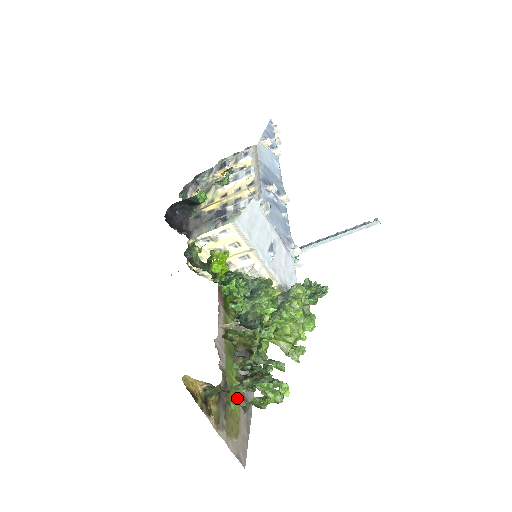
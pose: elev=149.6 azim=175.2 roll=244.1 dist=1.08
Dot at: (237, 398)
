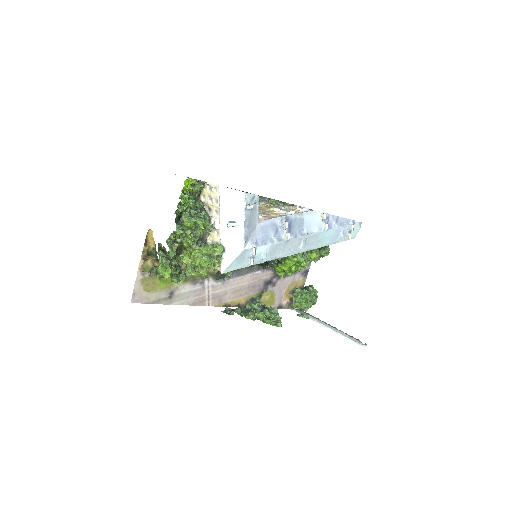
Dot at: (168, 286)
